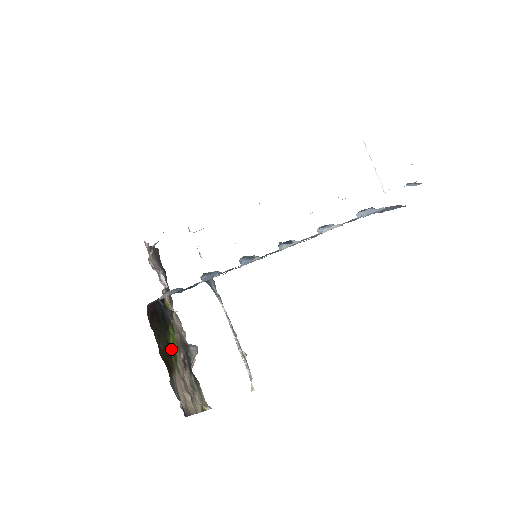
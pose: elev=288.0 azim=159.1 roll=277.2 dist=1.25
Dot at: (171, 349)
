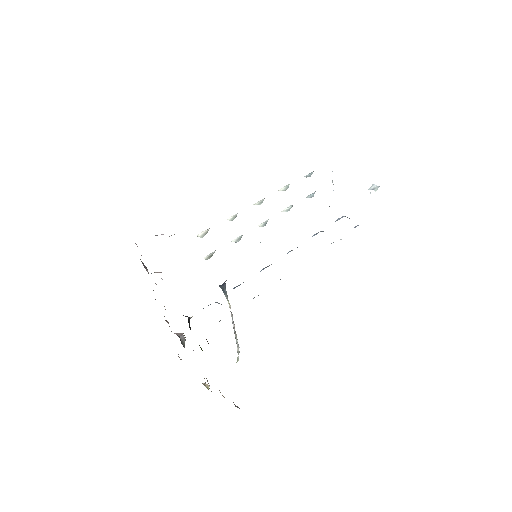
Dot at: occluded
